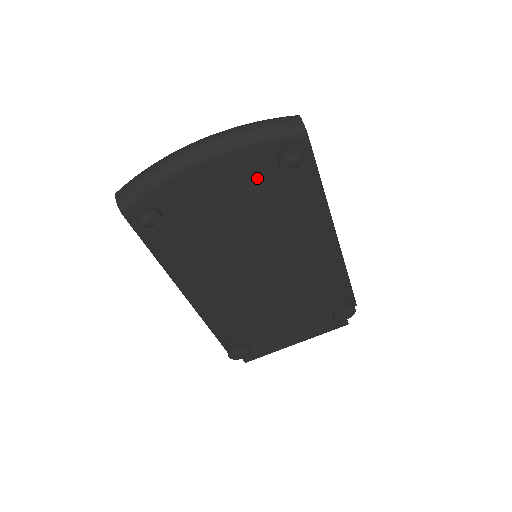
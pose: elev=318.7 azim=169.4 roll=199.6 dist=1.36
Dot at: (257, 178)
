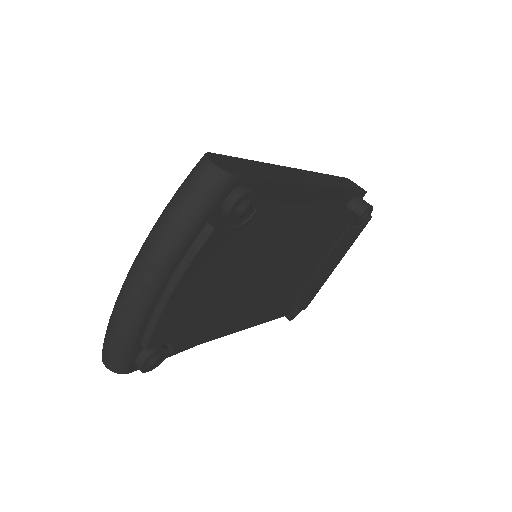
Dot at: (220, 251)
